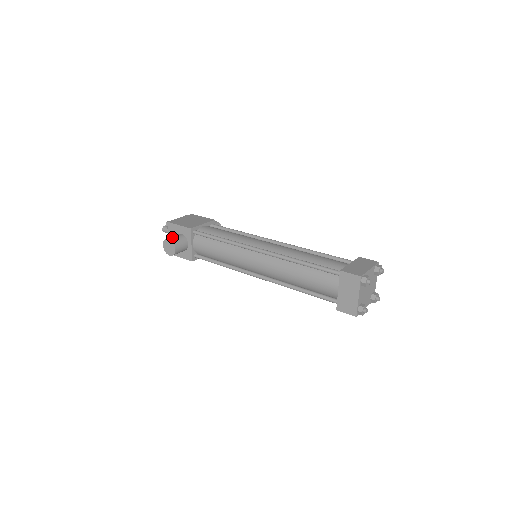
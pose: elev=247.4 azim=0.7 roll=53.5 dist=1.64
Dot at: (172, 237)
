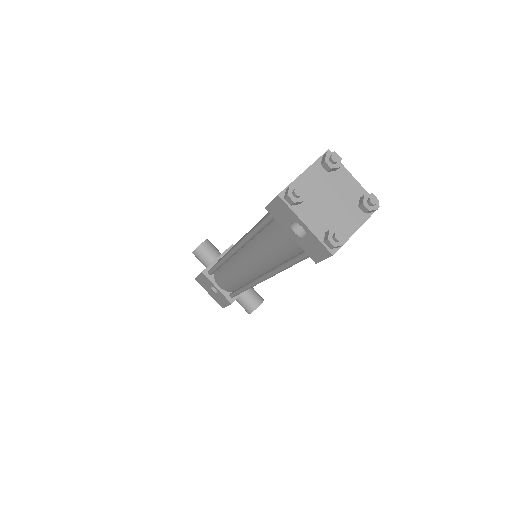
Dot at: occluded
